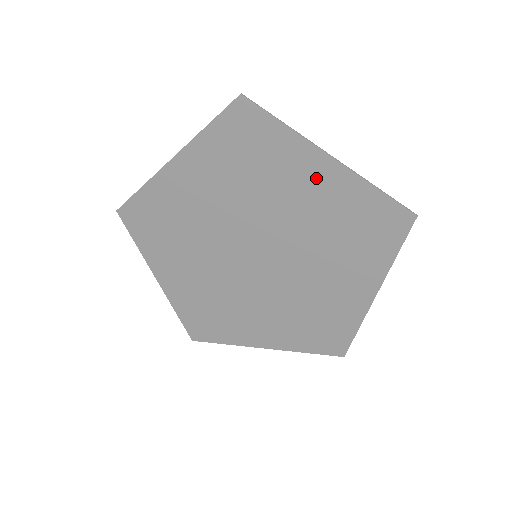
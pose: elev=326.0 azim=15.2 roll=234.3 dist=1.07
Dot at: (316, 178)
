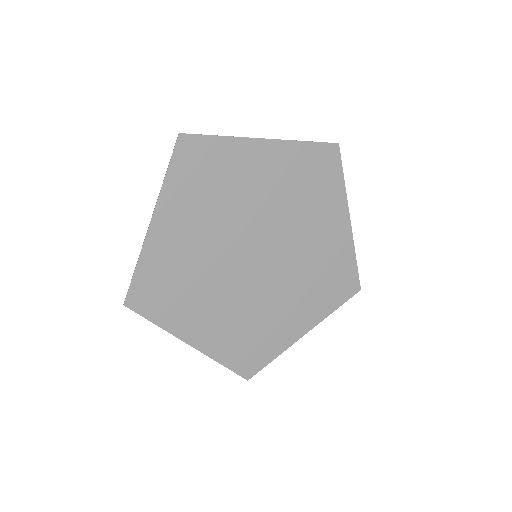
Dot at: (263, 161)
